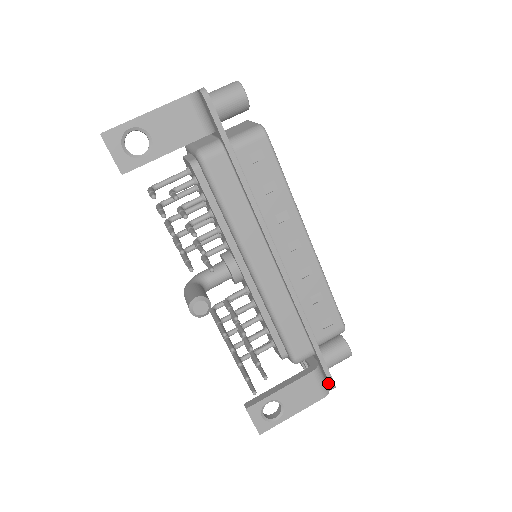
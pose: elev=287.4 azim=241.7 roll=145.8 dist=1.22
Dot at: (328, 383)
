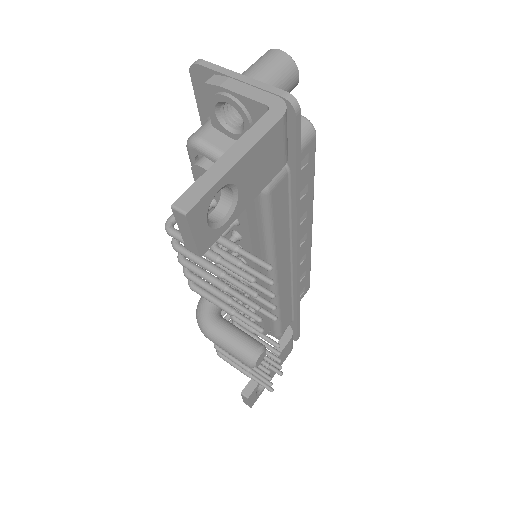
Dot at: (293, 337)
